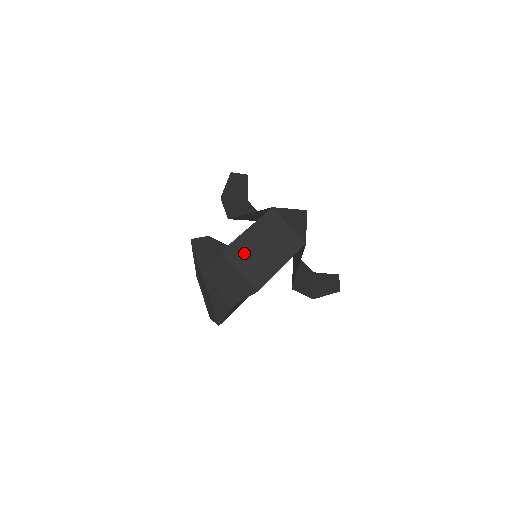
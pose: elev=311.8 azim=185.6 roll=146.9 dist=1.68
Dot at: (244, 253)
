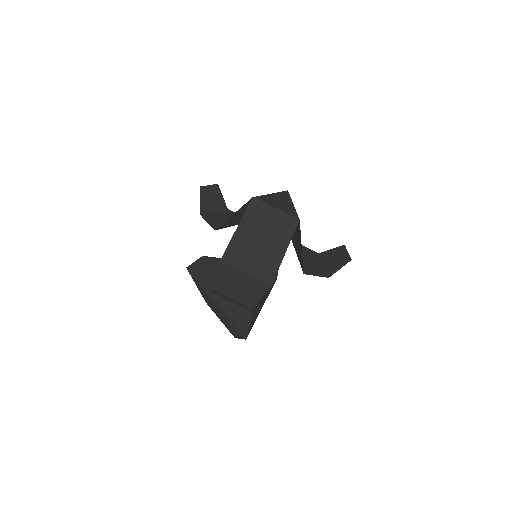
Dot at: (243, 254)
